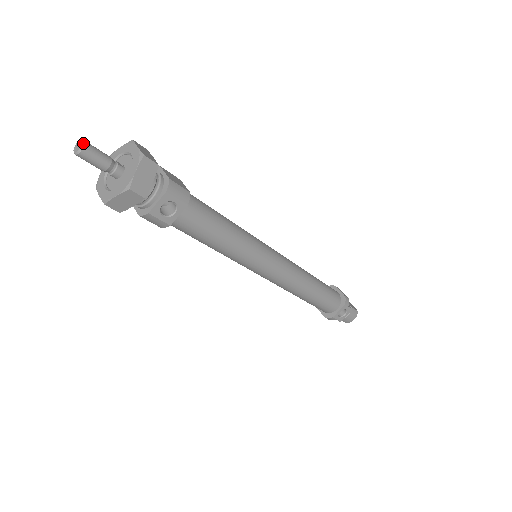
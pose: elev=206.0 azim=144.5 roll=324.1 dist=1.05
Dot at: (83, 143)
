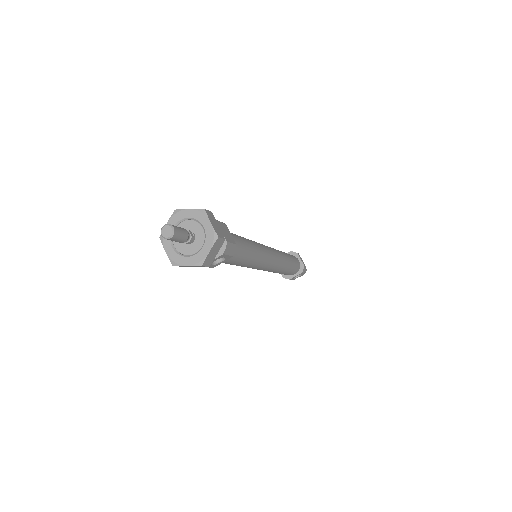
Dot at: (173, 231)
